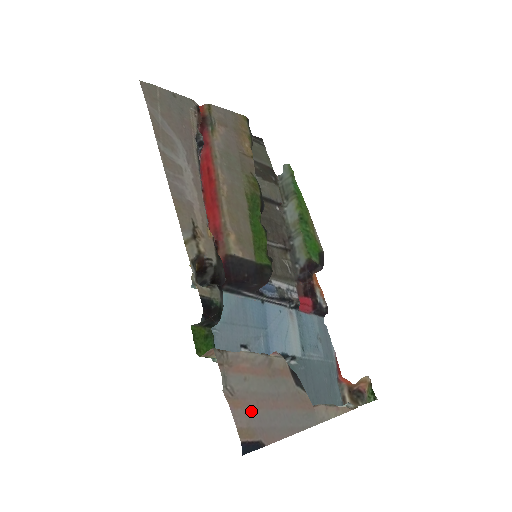
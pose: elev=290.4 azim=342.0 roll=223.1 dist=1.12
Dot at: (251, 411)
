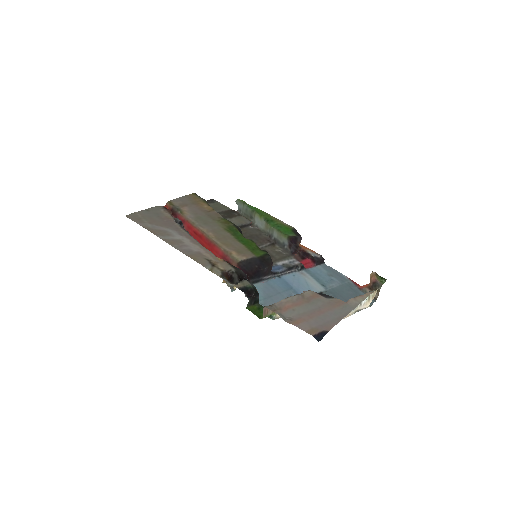
Dot at: (308, 321)
